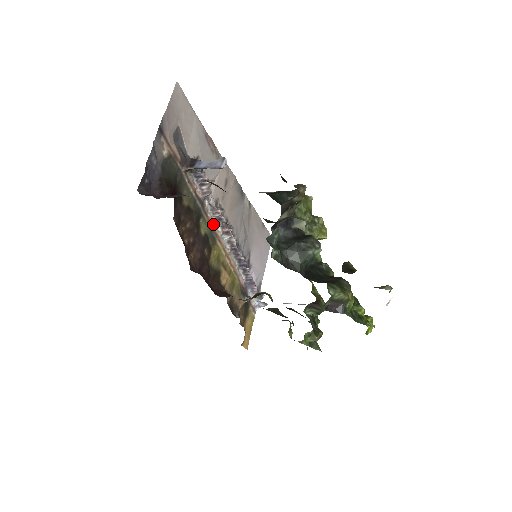
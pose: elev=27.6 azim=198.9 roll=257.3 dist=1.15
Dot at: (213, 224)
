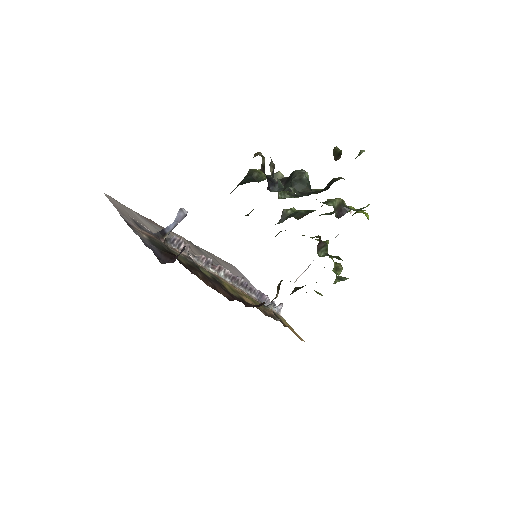
Dot at: (207, 270)
